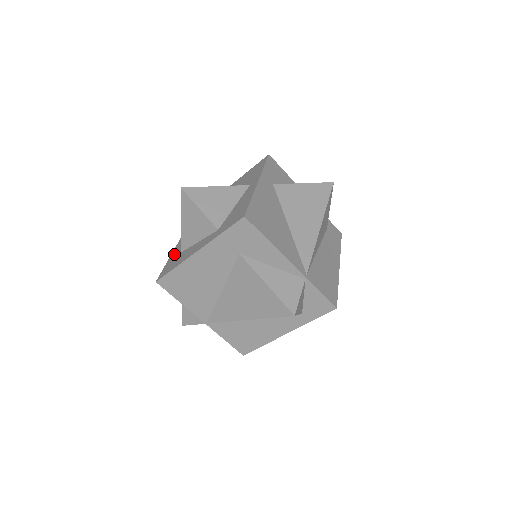
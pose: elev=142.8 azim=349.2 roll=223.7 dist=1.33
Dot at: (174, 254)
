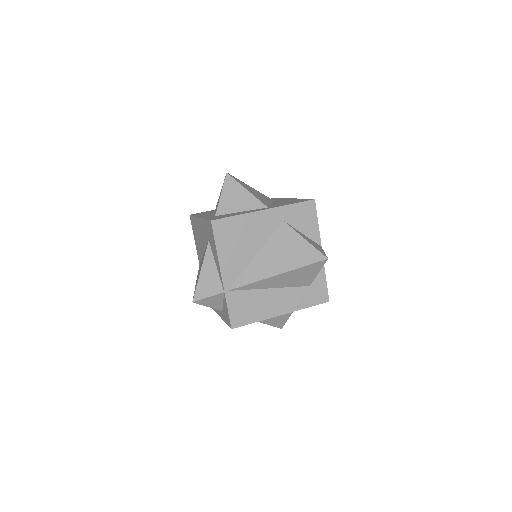
Dot at: occluded
